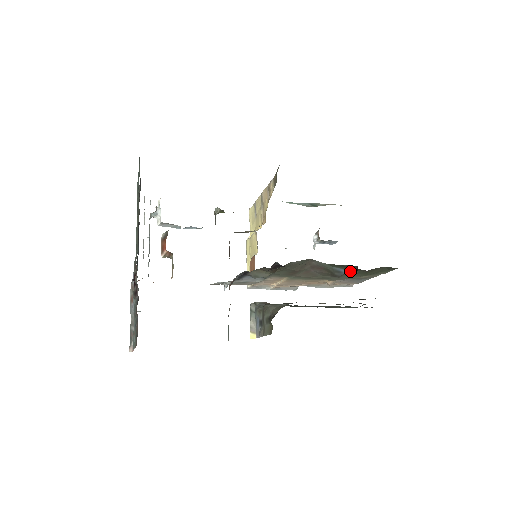
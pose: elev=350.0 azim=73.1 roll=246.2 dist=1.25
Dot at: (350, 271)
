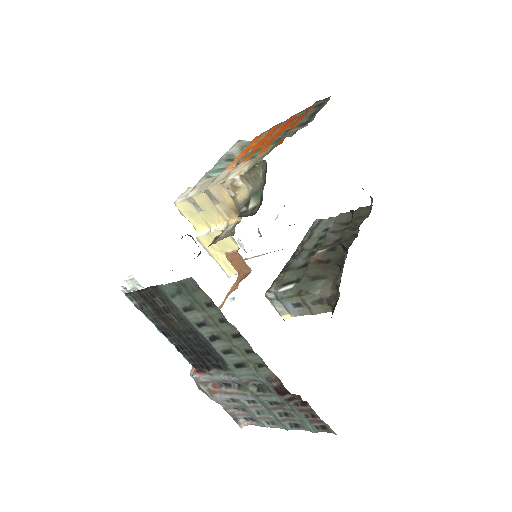
Dot at: occluded
